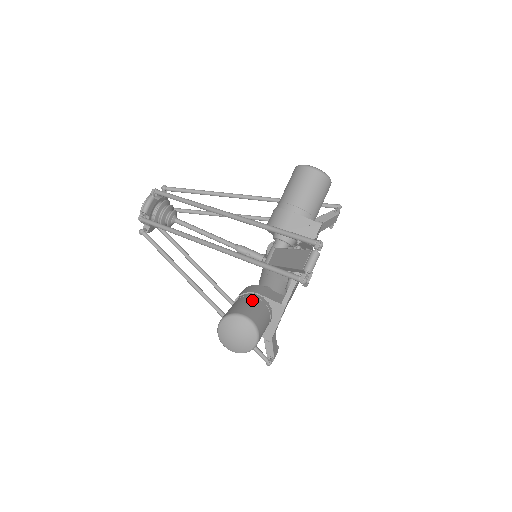
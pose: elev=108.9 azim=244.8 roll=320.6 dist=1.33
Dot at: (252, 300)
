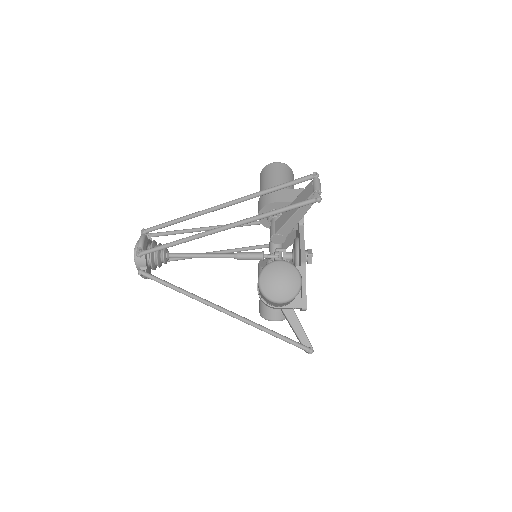
Dot at: occluded
